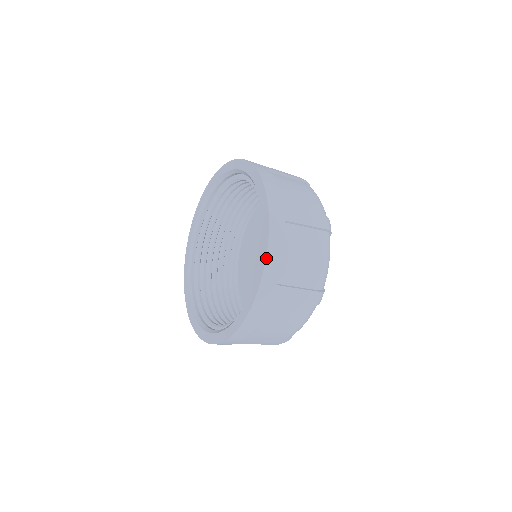
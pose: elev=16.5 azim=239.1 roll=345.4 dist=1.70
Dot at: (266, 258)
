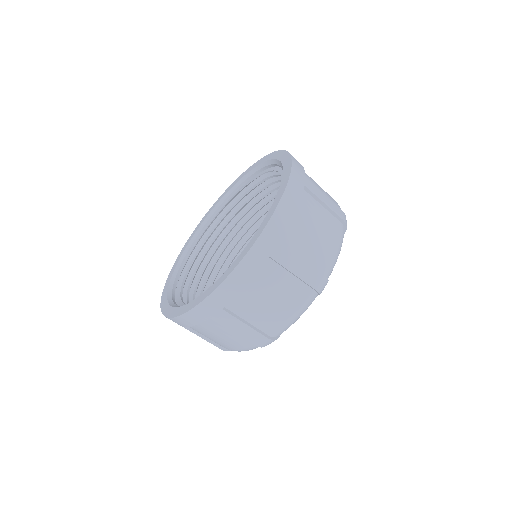
Dot at: (290, 154)
